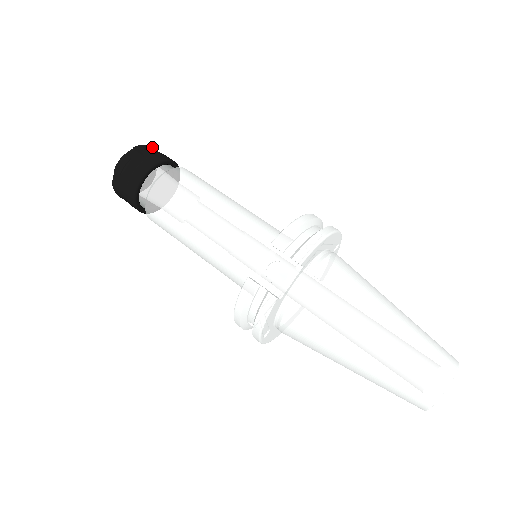
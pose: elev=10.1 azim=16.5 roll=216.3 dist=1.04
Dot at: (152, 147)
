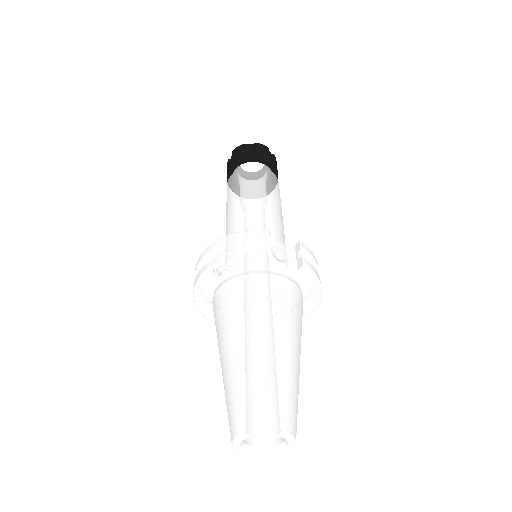
Dot at: occluded
